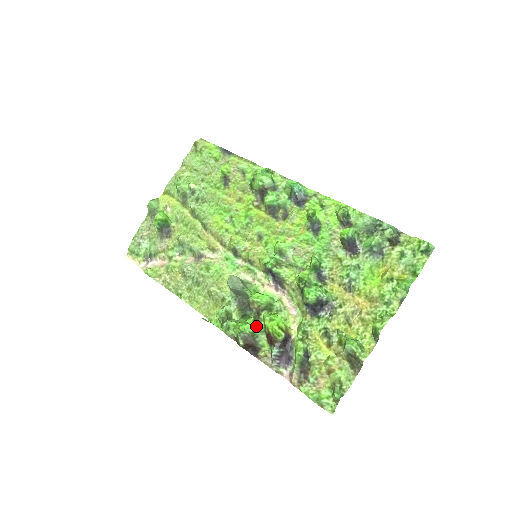
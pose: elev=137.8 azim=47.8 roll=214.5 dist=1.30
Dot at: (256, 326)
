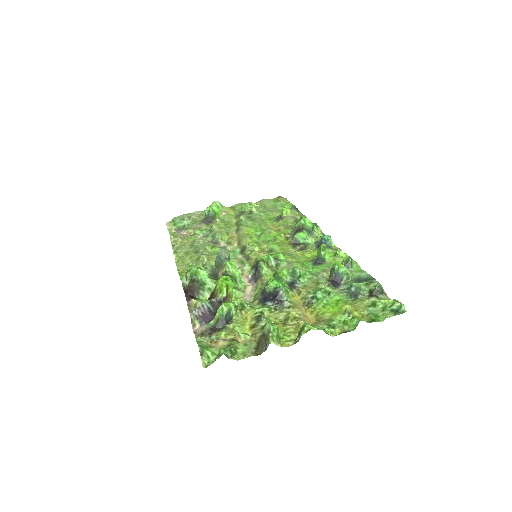
Dot at: (210, 280)
